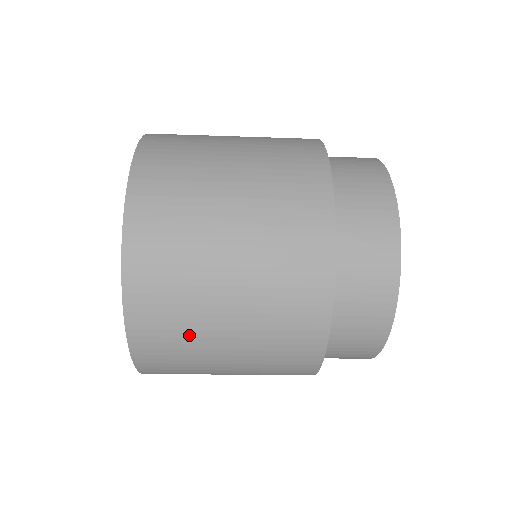
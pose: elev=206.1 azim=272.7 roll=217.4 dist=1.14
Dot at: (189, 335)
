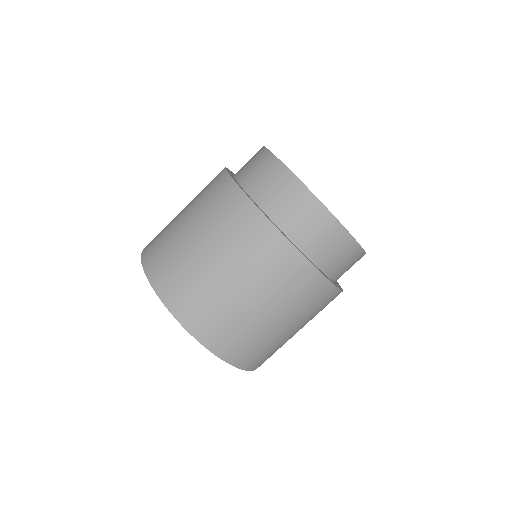
Dot at: (194, 279)
